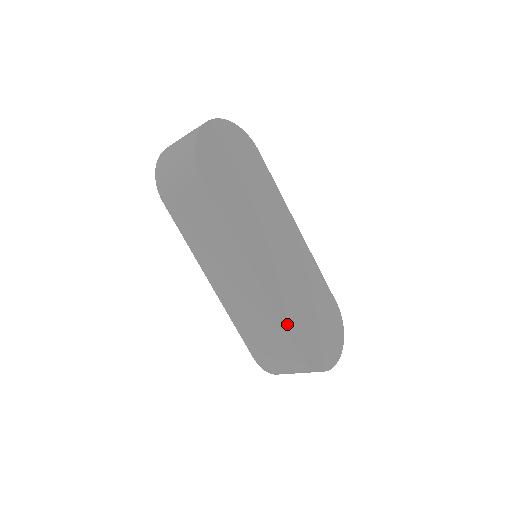
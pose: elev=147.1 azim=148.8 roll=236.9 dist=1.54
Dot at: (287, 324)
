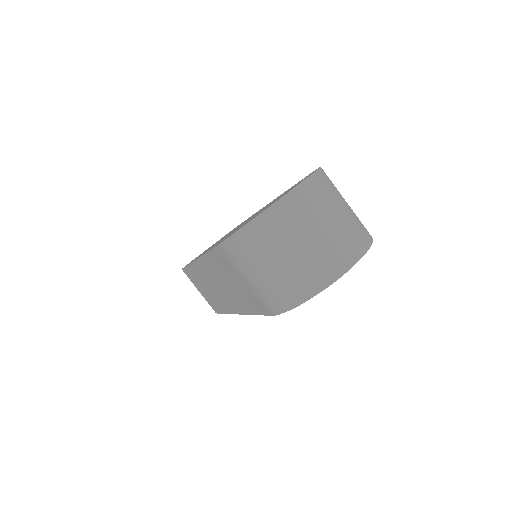
Dot at: occluded
